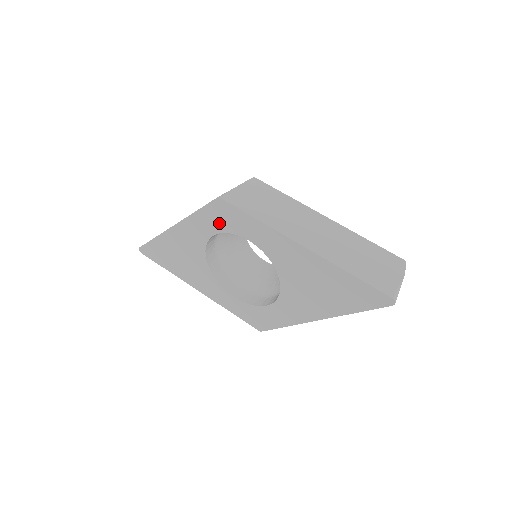
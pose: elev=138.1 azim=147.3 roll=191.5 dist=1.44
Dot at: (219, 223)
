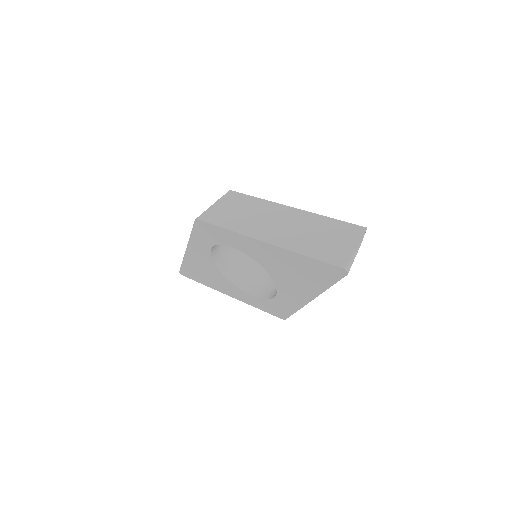
Dot at: (208, 239)
